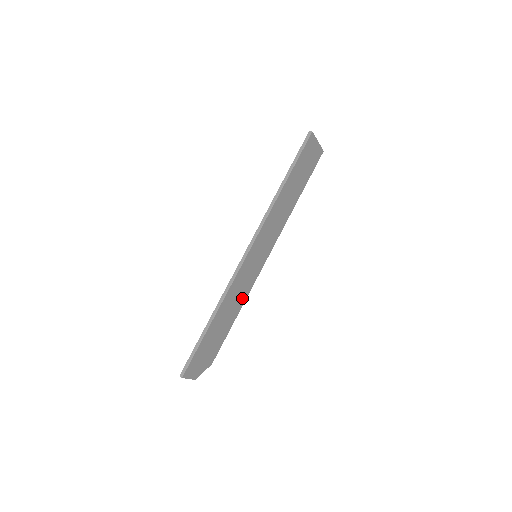
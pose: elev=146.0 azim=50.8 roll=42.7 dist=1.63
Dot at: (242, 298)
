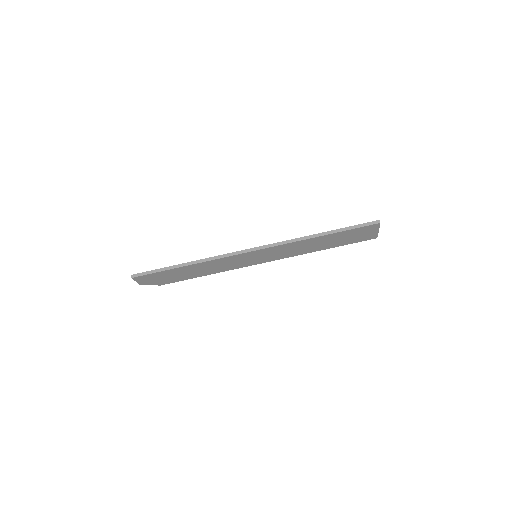
Dot at: (220, 269)
